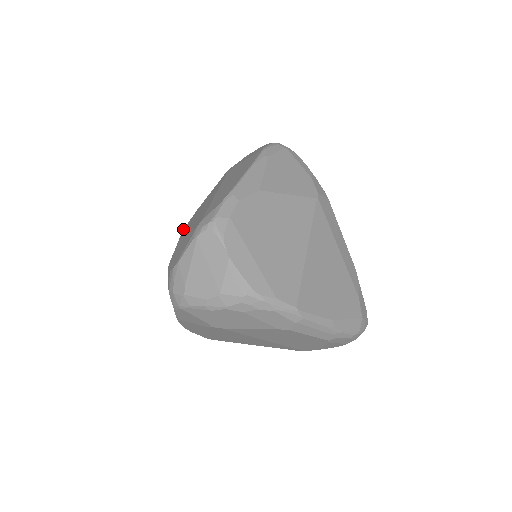
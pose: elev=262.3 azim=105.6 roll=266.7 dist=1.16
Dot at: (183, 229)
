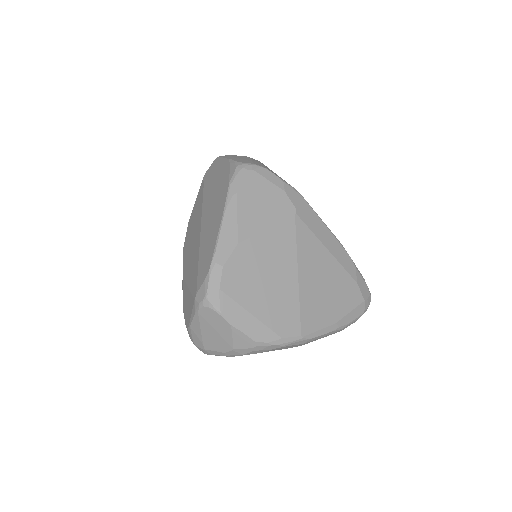
Dot at: (183, 249)
